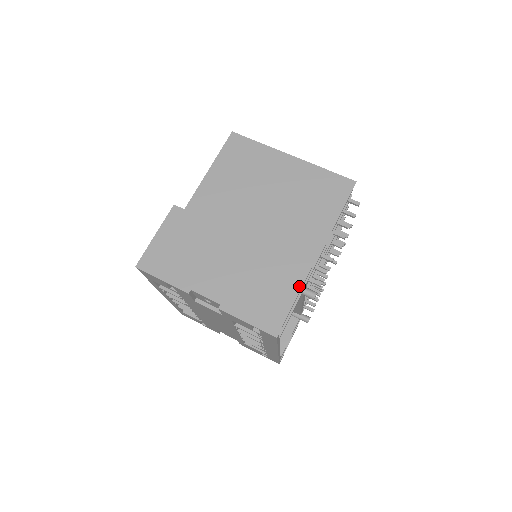
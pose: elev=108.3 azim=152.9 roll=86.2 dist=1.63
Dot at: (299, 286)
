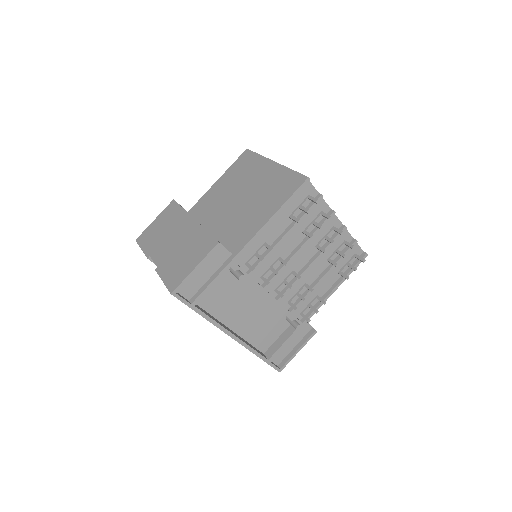
Dot at: (204, 256)
